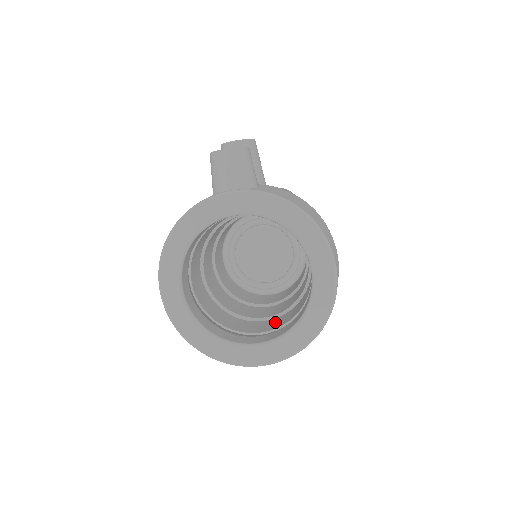
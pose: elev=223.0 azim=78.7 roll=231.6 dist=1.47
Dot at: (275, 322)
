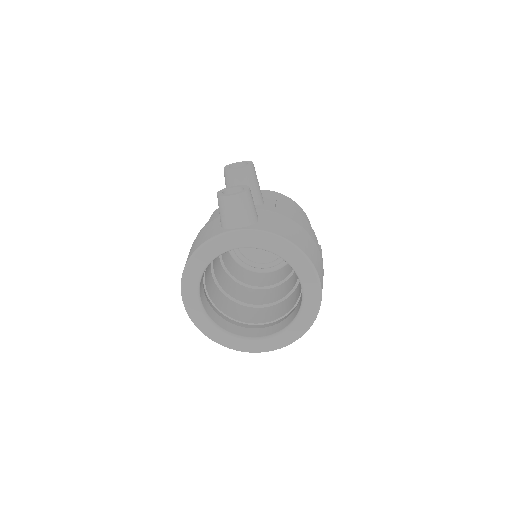
Dot at: (273, 311)
